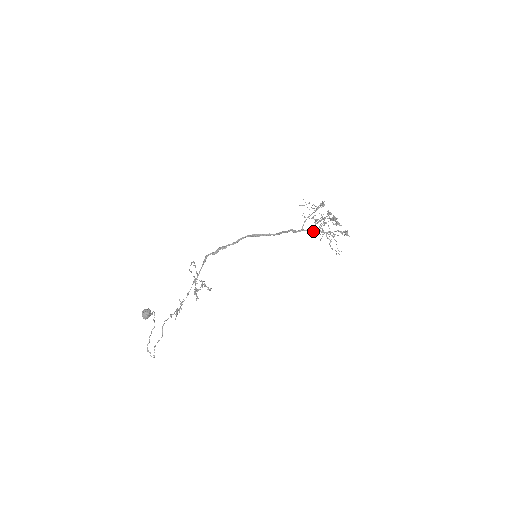
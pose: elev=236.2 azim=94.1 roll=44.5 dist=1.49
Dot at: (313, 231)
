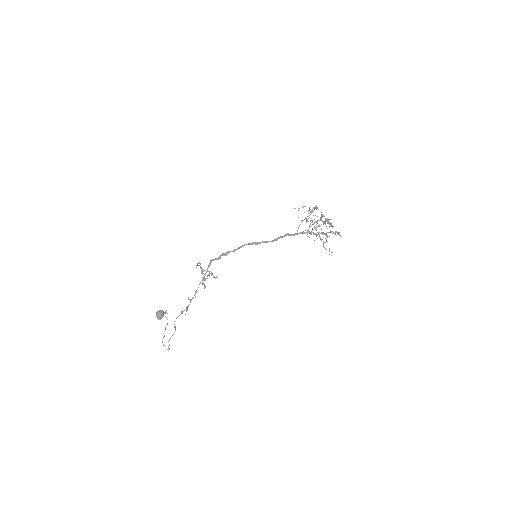
Dot at: occluded
